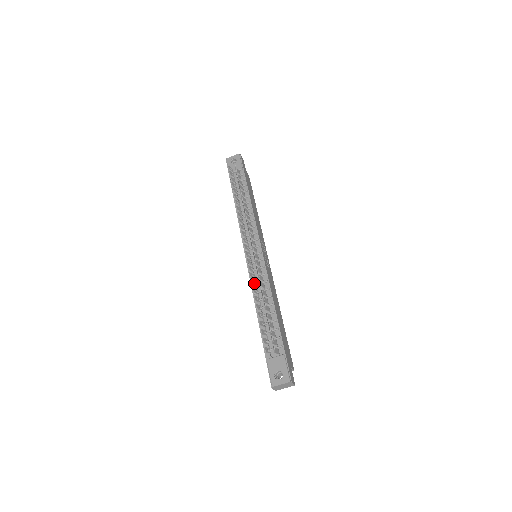
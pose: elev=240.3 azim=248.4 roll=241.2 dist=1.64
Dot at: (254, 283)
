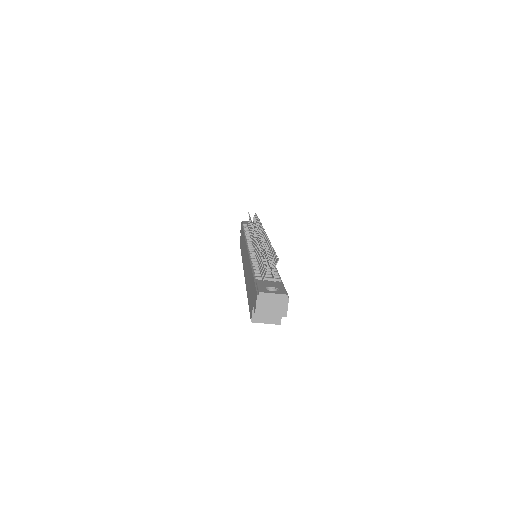
Dot at: (253, 254)
